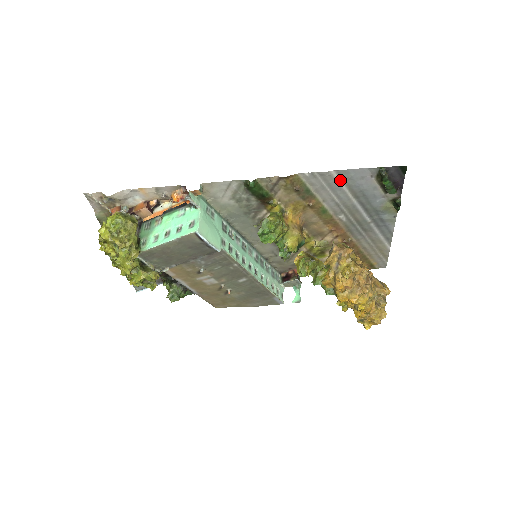
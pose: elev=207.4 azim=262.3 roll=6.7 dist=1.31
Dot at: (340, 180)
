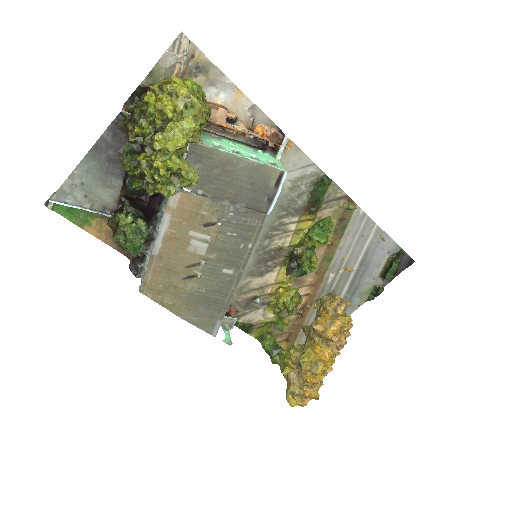
Dot at: (371, 238)
